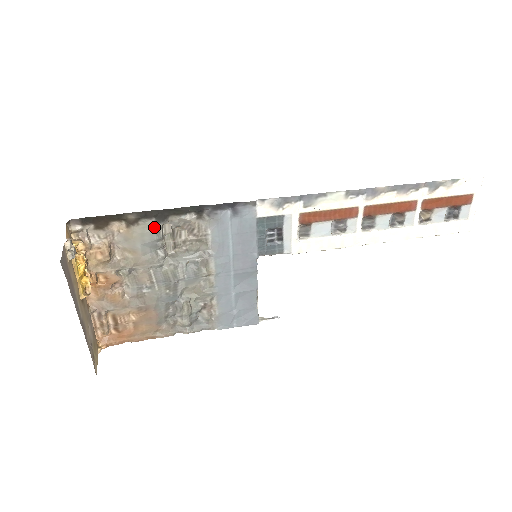
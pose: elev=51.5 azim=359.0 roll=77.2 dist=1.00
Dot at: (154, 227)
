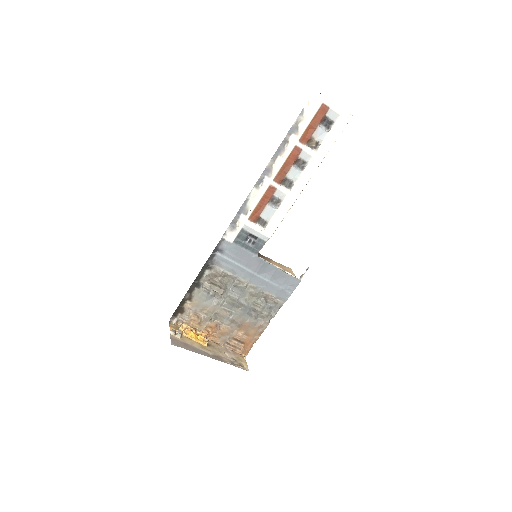
Dot at: (200, 291)
